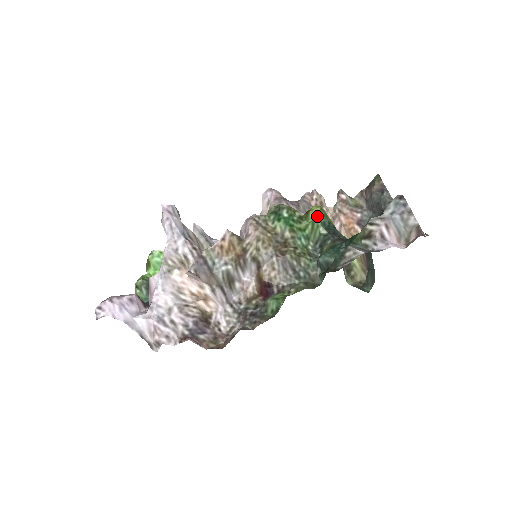
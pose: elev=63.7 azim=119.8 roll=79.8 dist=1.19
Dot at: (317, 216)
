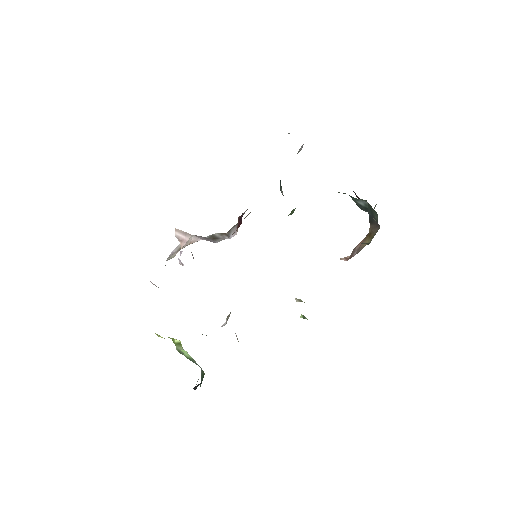
Dot at: occluded
